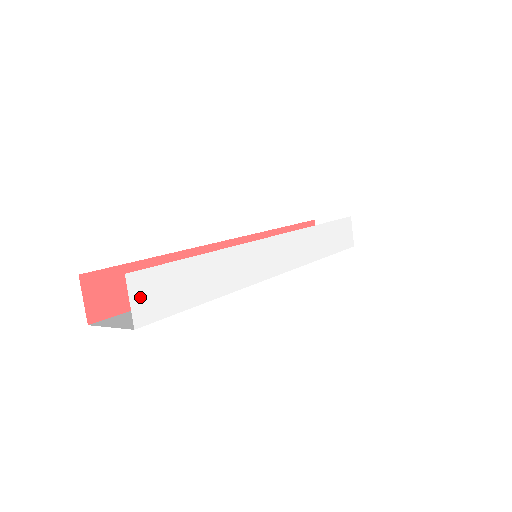
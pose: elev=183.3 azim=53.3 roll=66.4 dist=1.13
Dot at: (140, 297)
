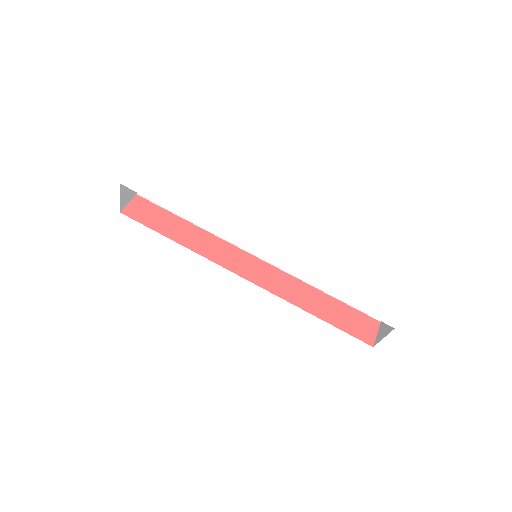
Dot at: (136, 177)
